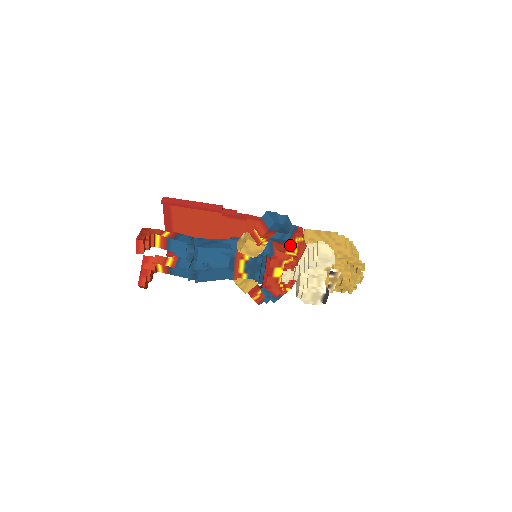
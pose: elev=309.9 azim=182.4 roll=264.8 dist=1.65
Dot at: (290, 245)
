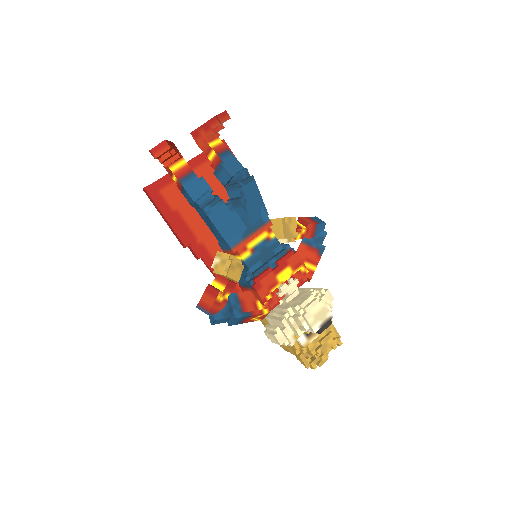
Dot at: (322, 253)
